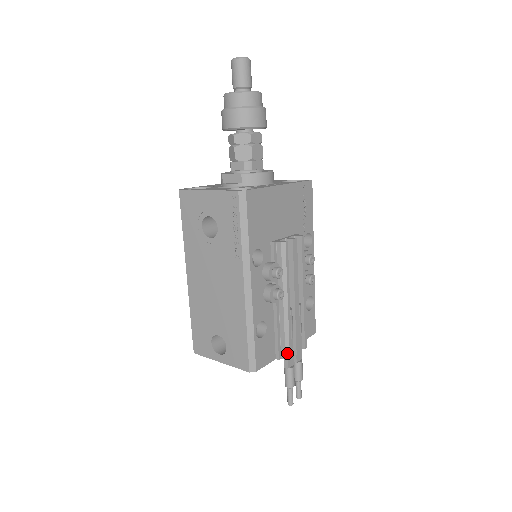
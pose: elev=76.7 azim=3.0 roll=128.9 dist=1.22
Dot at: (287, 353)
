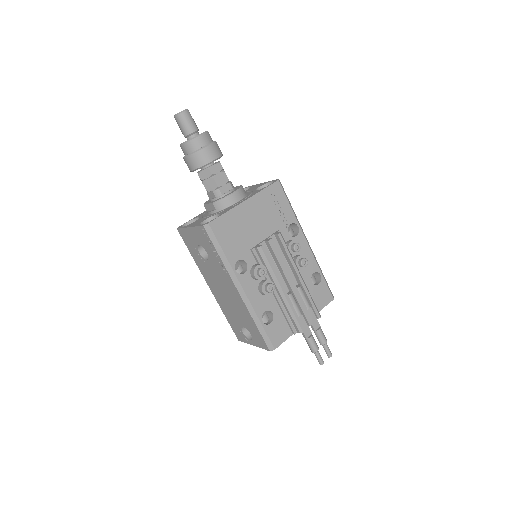
Dot at: (299, 328)
